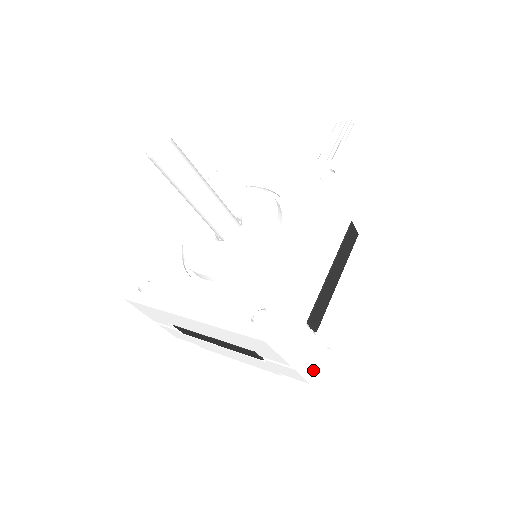
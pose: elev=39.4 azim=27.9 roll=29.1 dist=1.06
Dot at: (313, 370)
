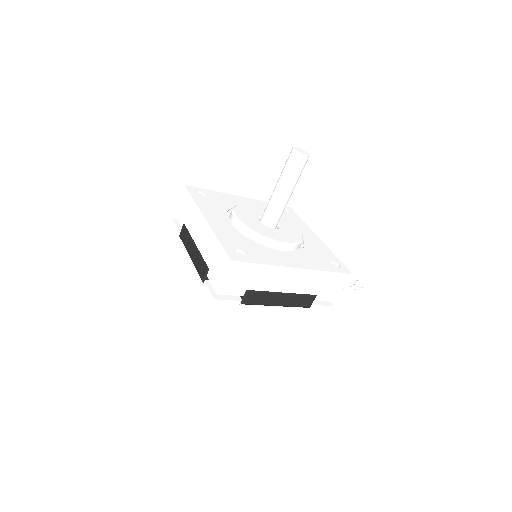
Dot at: (215, 316)
